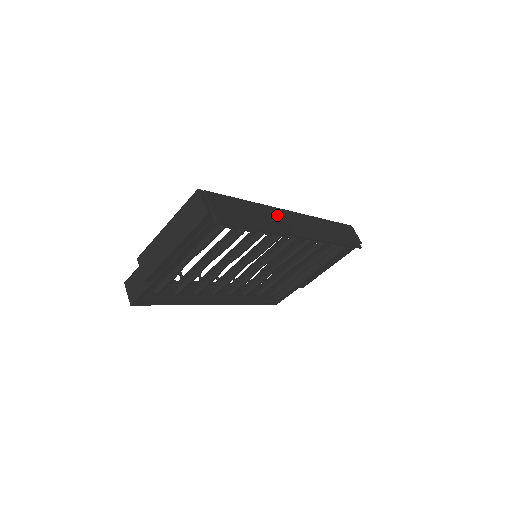
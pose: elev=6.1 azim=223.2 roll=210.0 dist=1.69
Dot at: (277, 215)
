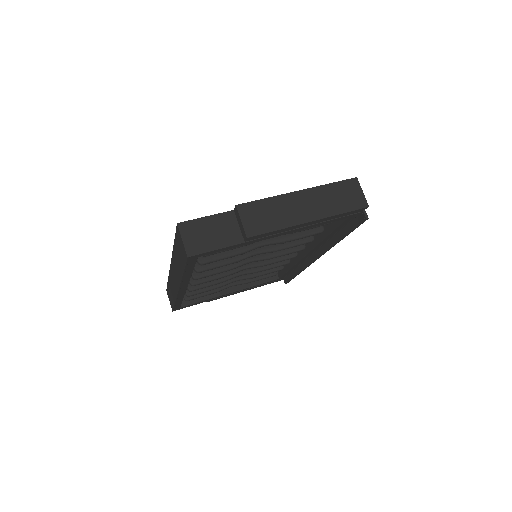
Dot at: occluded
